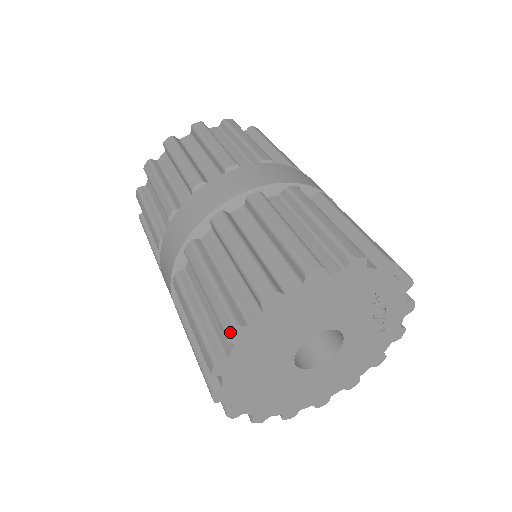
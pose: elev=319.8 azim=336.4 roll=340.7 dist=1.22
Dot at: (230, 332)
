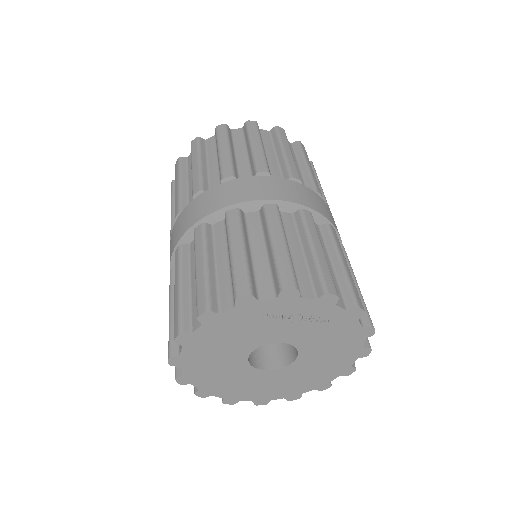
Dot at: (177, 381)
